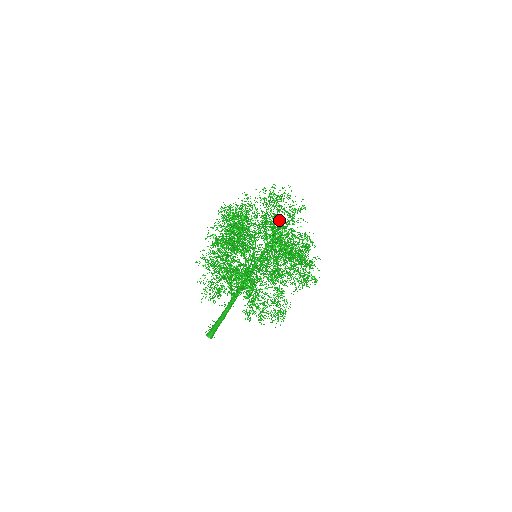
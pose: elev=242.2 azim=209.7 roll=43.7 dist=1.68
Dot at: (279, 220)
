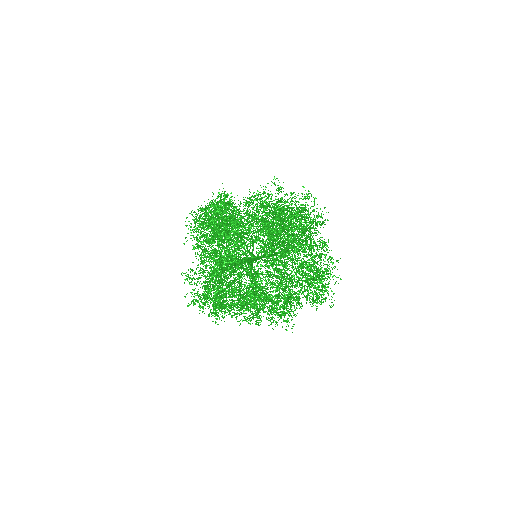
Dot at: occluded
